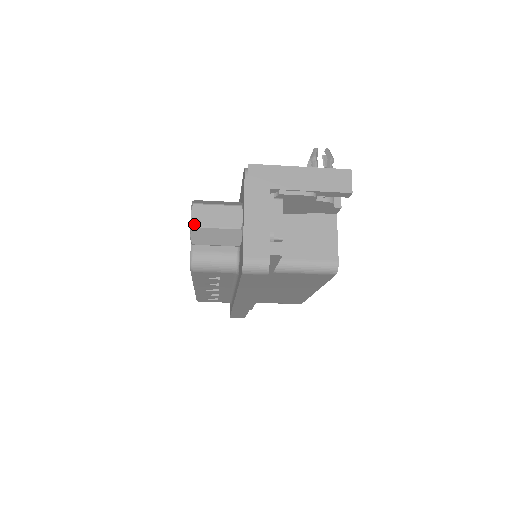
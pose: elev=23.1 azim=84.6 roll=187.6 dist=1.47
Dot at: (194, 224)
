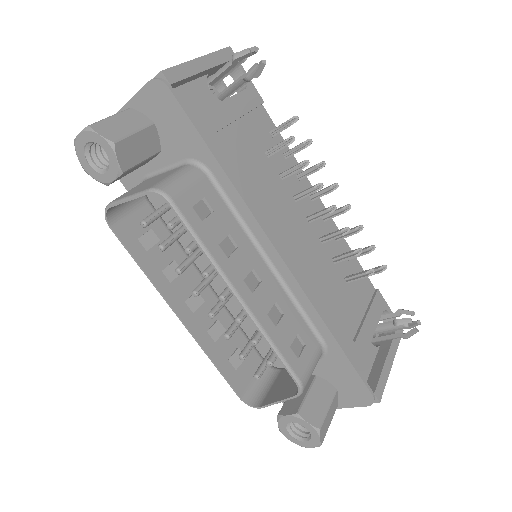
Dot at: (304, 445)
